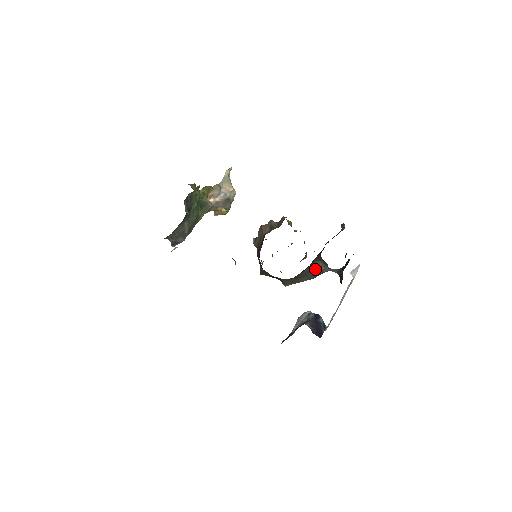
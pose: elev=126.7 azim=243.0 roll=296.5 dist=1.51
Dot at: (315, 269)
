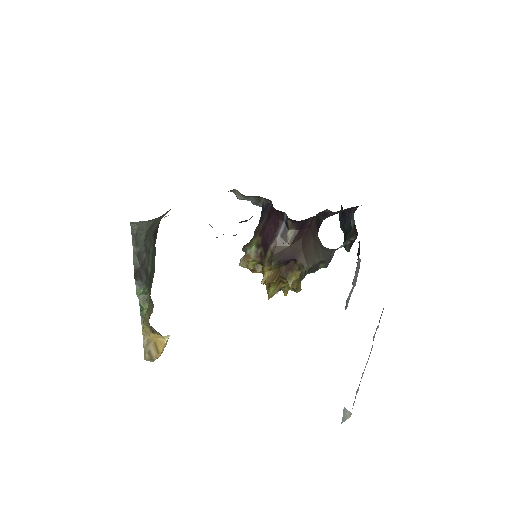
Dot at: (323, 247)
